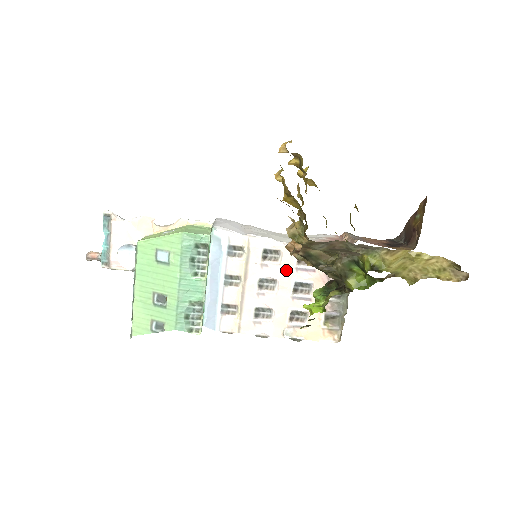
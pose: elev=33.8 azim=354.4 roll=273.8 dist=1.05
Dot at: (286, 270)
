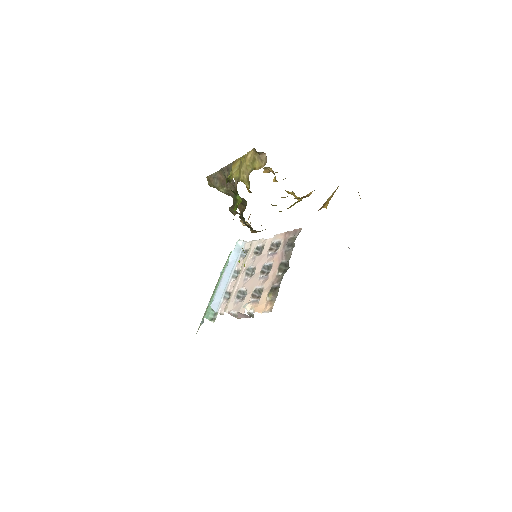
Dot at: (263, 258)
